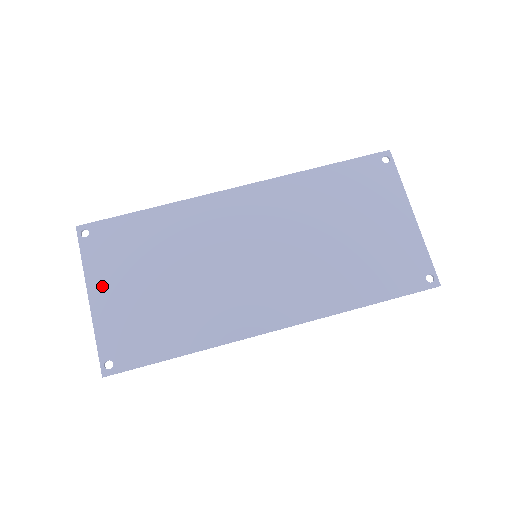
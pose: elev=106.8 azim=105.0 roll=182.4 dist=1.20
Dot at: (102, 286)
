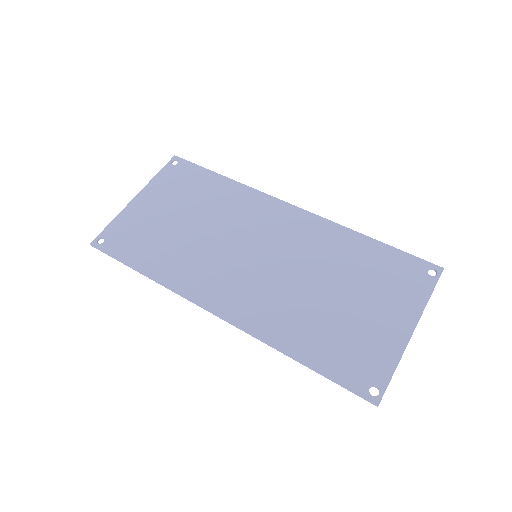
Dot at: (149, 196)
